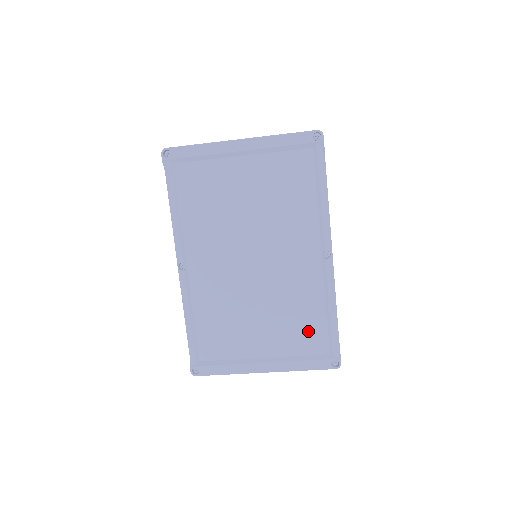
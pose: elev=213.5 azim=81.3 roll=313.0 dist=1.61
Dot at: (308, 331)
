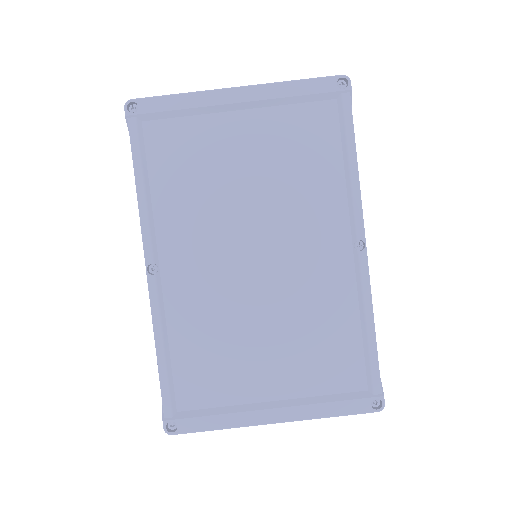
Dot at: (336, 357)
